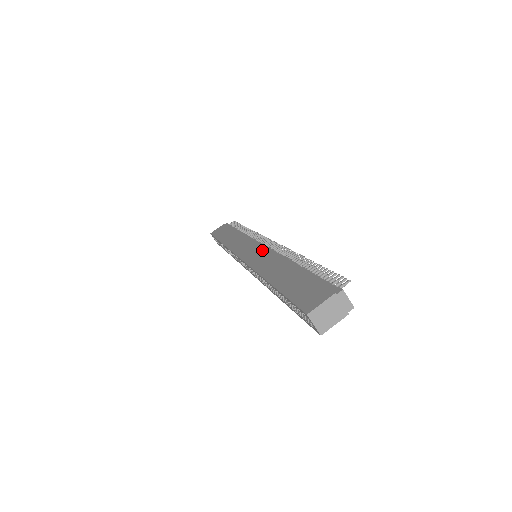
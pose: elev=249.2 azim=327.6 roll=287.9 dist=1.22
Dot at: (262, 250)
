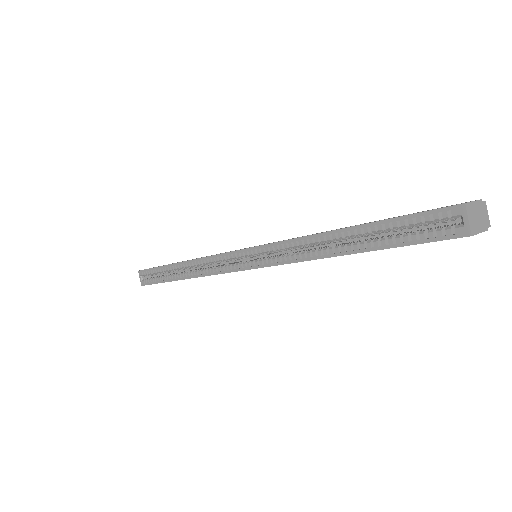
Dot at: occluded
